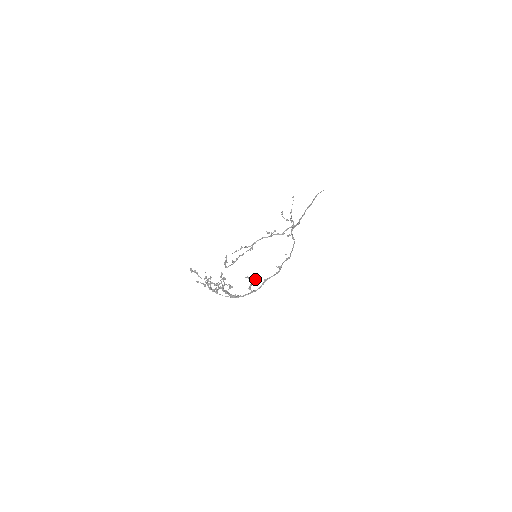
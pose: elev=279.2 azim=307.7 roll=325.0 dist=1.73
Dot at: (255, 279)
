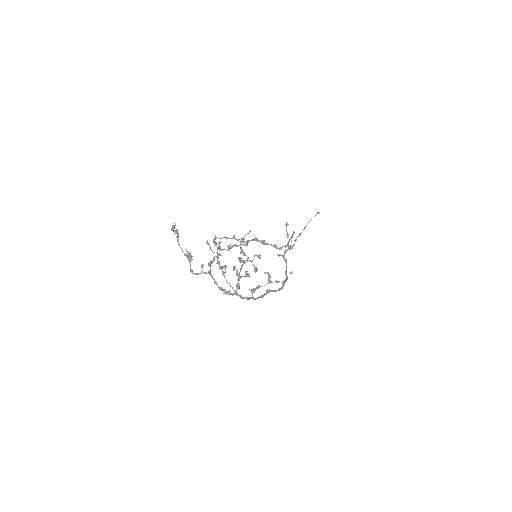
Dot at: (271, 281)
